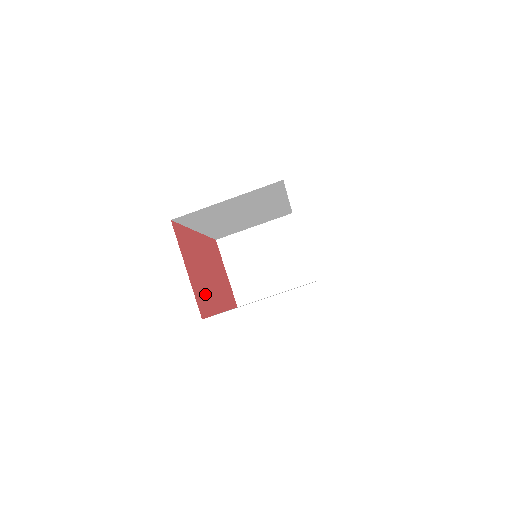
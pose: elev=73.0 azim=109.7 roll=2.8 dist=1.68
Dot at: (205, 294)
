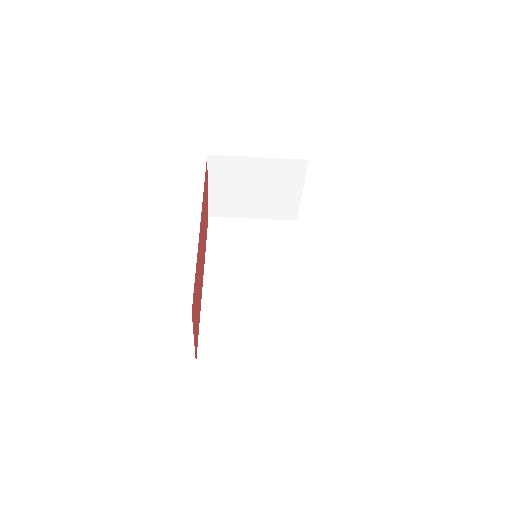
Dot at: (198, 314)
